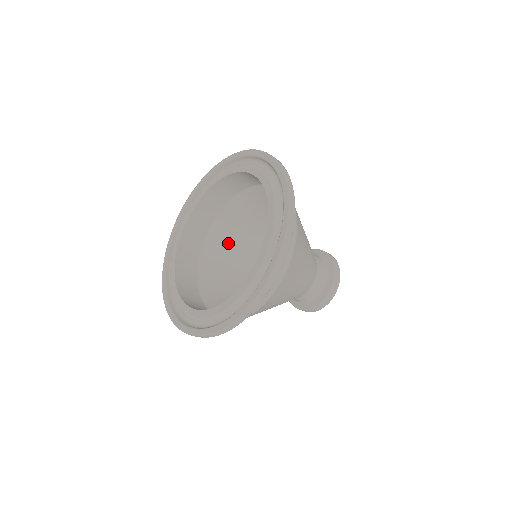
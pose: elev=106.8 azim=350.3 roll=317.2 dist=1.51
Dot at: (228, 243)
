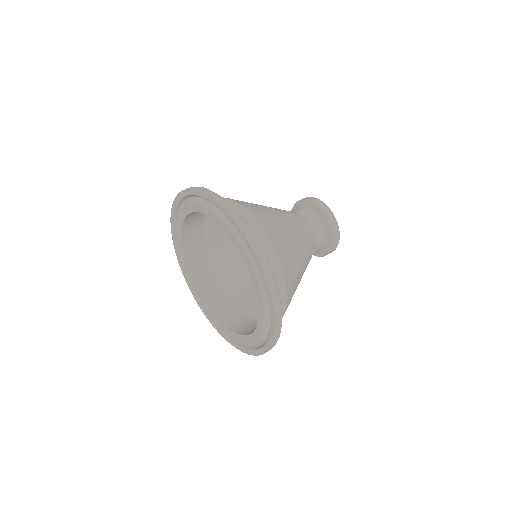
Dot at: (251, 289)
